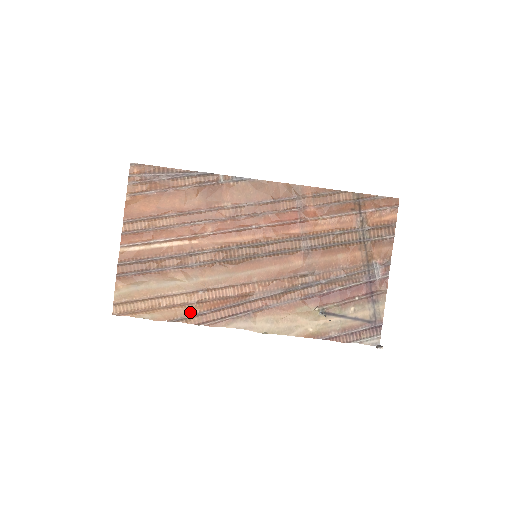
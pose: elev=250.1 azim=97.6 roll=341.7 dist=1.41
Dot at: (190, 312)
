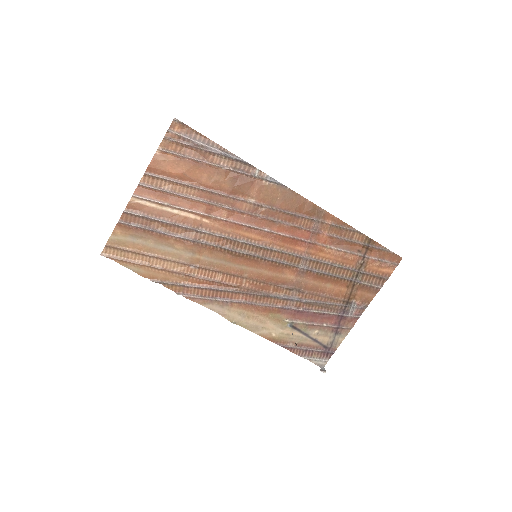
Dot at: (175, 280)
